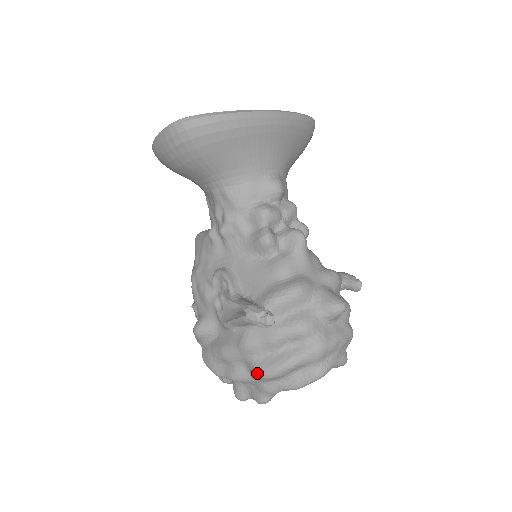
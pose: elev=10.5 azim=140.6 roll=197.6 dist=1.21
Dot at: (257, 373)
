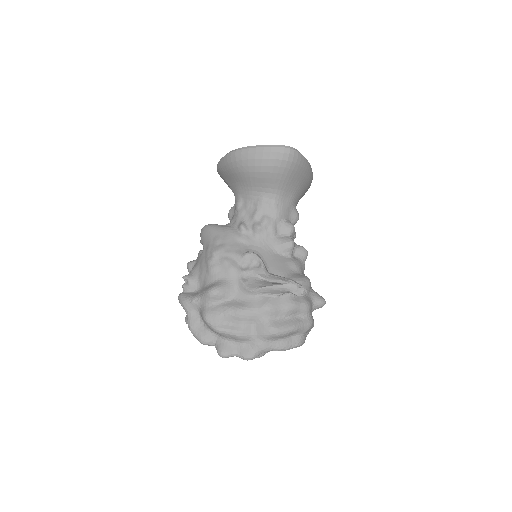
Dot at: (269, 330)
